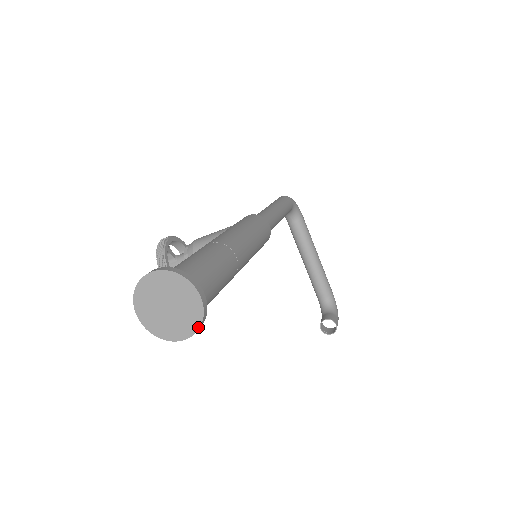
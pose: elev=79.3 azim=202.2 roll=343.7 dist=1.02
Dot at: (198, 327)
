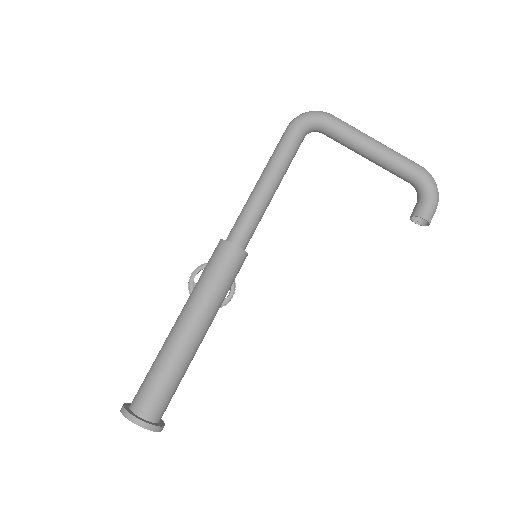
Dot at: (156, 431)
